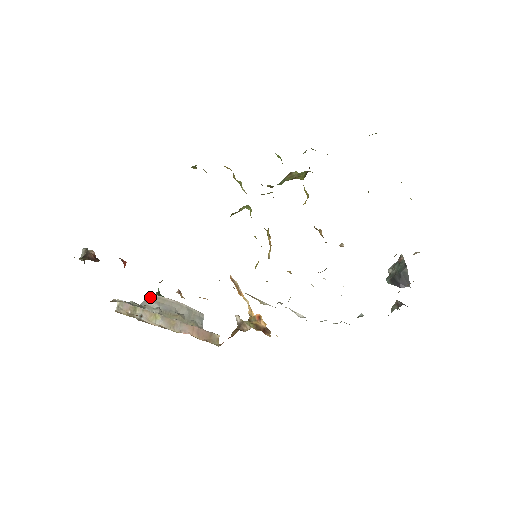
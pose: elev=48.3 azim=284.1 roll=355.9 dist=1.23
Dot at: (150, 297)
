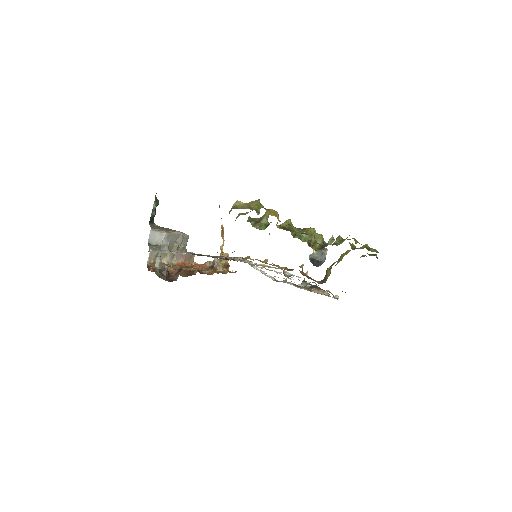
Dot at: (165, 236)
